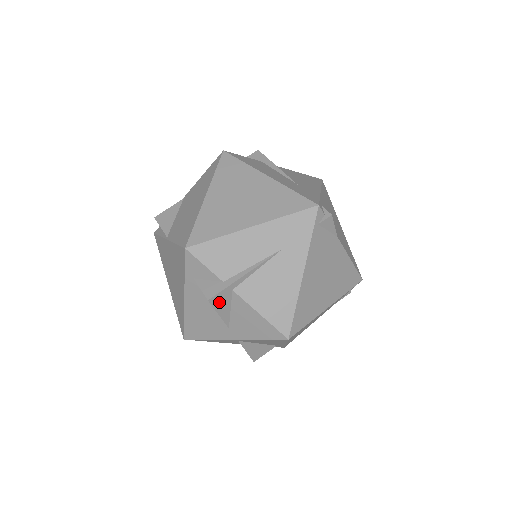
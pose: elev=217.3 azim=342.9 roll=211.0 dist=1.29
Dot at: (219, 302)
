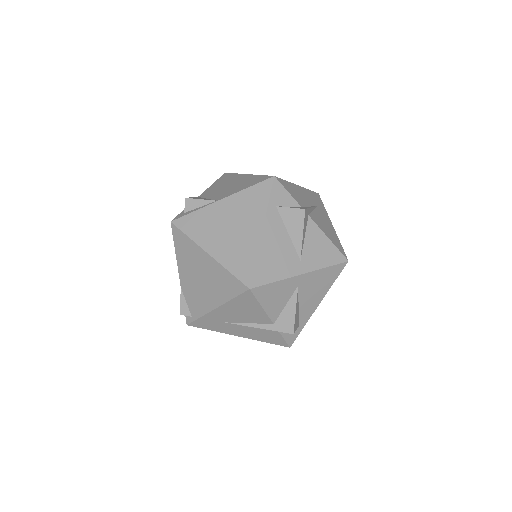
Dot at: (305, 220)
